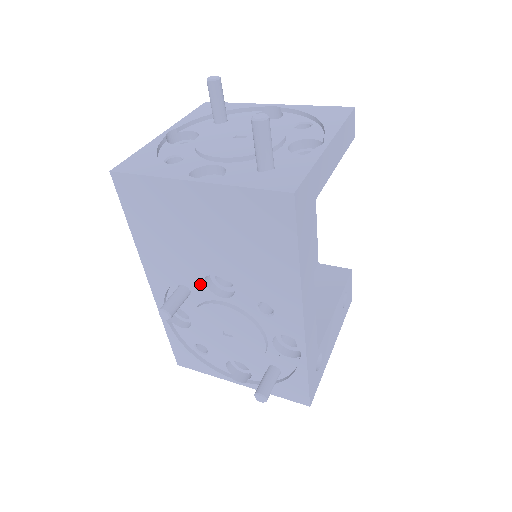
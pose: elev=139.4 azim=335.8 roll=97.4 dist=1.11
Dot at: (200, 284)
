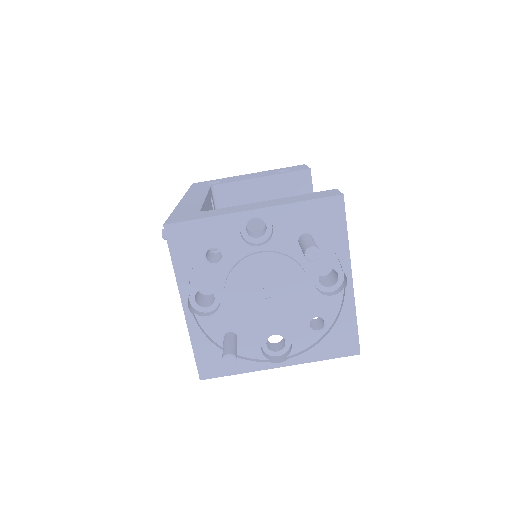
Dot at: occluded
